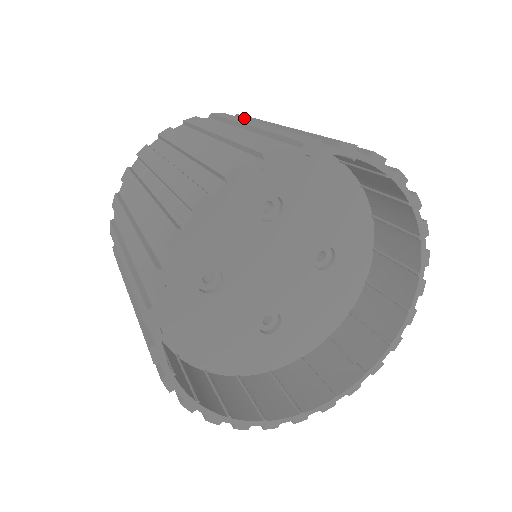
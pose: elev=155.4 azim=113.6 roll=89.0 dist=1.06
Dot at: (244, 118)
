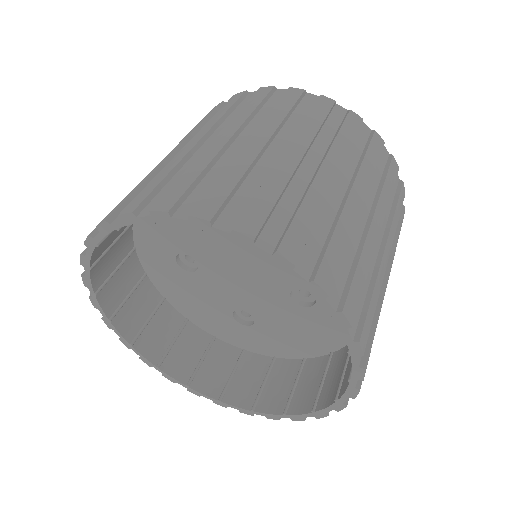
Dot at: (312, 107)
